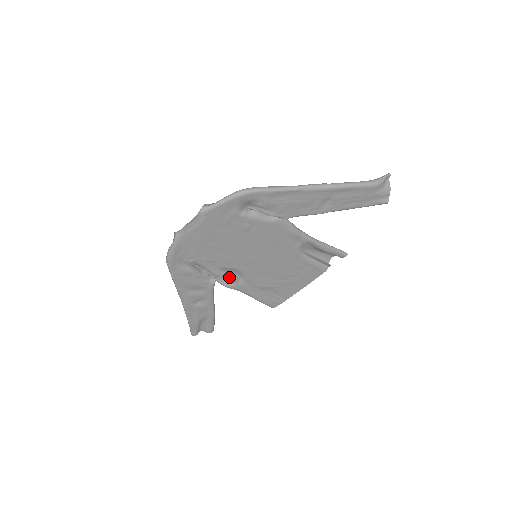
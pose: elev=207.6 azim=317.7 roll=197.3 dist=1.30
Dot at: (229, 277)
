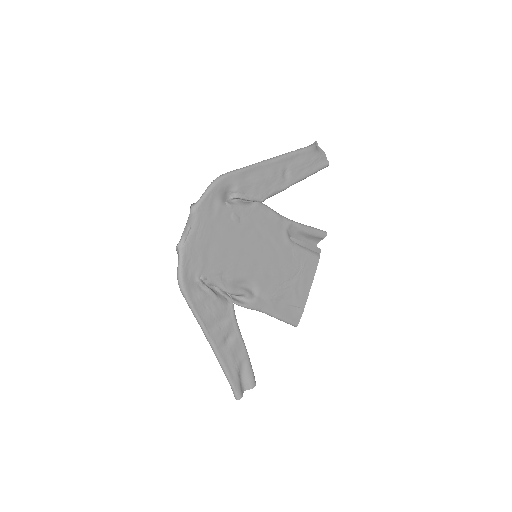
Dot at: (243, 292)
